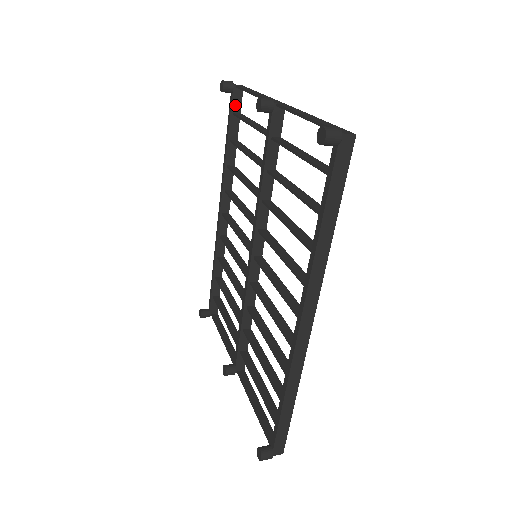
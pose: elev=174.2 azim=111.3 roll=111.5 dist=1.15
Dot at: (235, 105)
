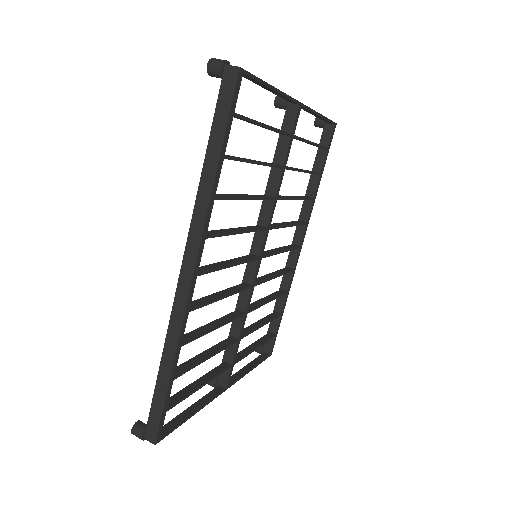
Dot at: (324, 139)
